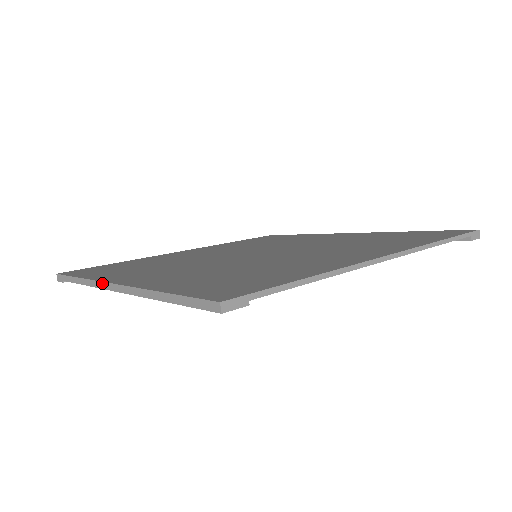
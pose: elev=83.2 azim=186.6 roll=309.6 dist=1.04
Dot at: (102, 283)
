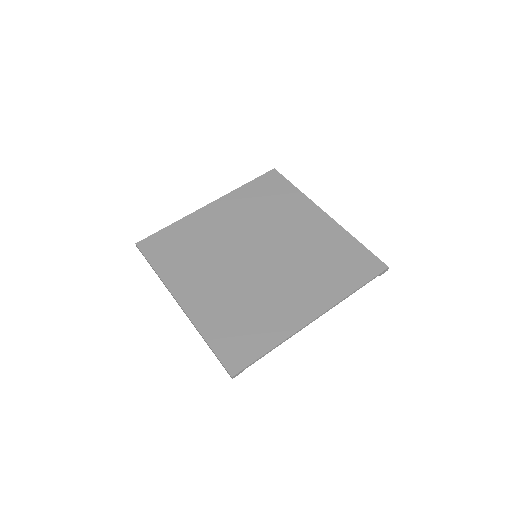
Dot at: (172, 295)
